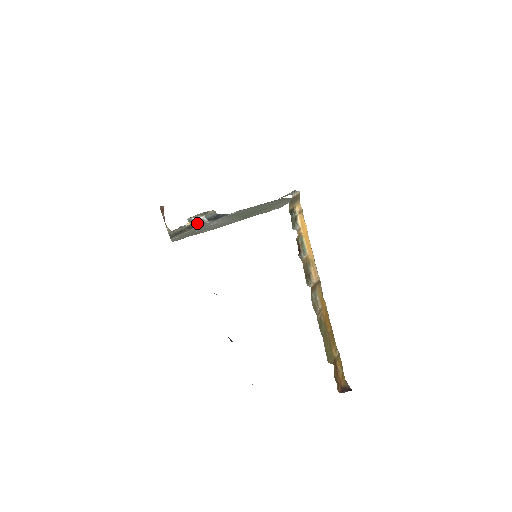
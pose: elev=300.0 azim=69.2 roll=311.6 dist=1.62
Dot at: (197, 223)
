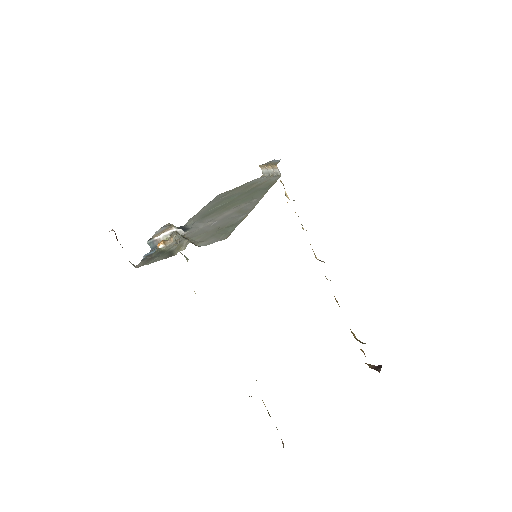
Dot at: occluded
